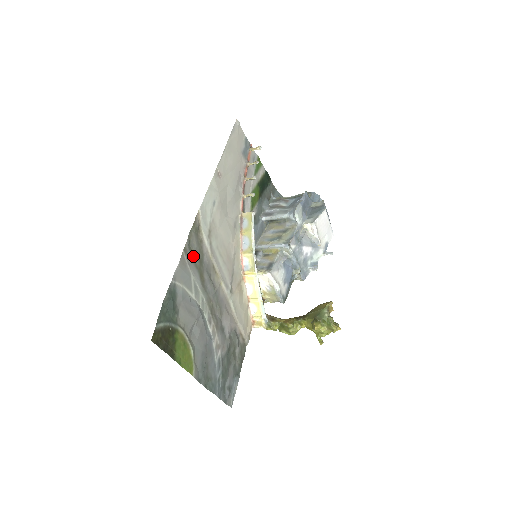
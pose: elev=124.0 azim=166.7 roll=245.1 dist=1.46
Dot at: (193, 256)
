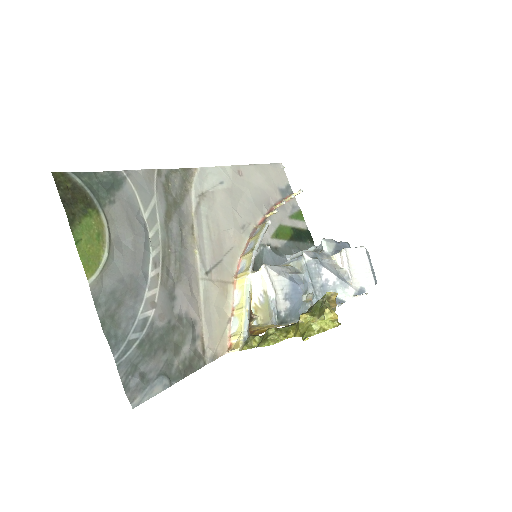
Dot at: (167, 188)
